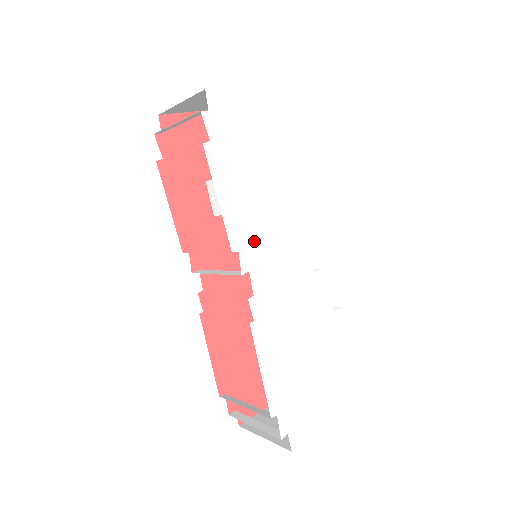
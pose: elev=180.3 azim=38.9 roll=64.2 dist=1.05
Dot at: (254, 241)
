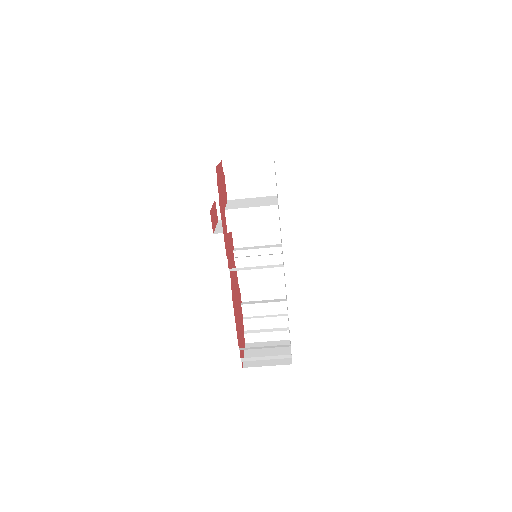
Dot at: occluded
